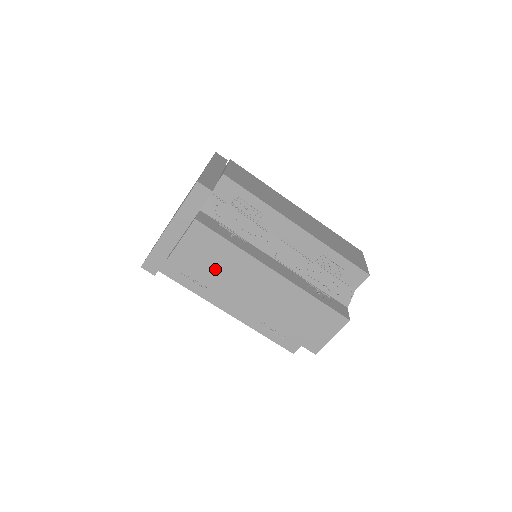
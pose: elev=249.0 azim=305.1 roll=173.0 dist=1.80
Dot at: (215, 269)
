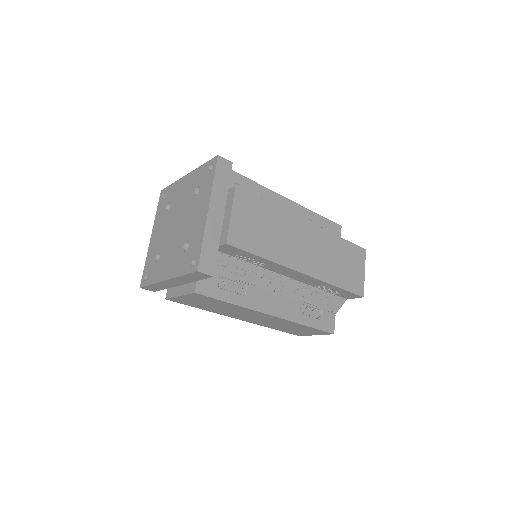
Dot at: (214, 307)
